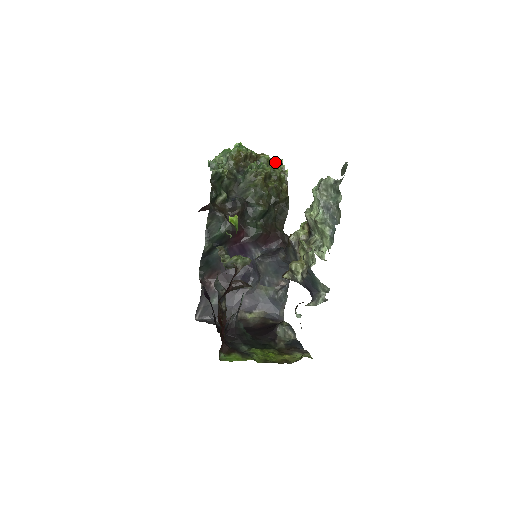
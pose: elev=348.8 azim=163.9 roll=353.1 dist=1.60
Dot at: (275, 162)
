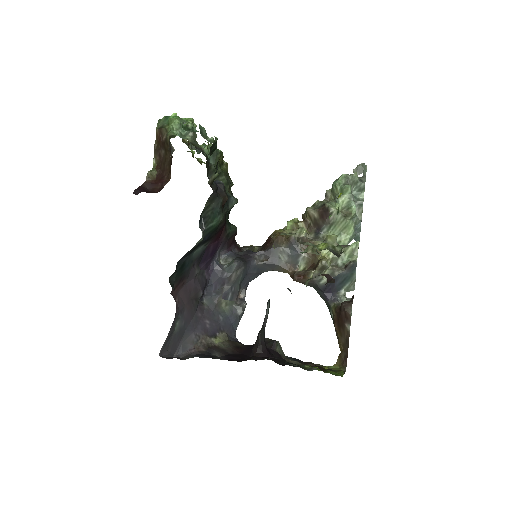
Dot at: occluded
